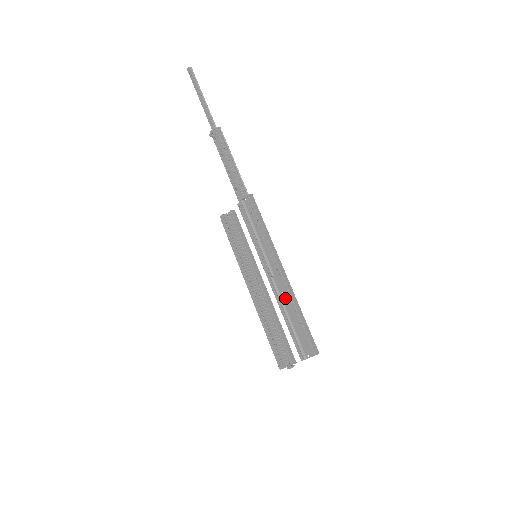
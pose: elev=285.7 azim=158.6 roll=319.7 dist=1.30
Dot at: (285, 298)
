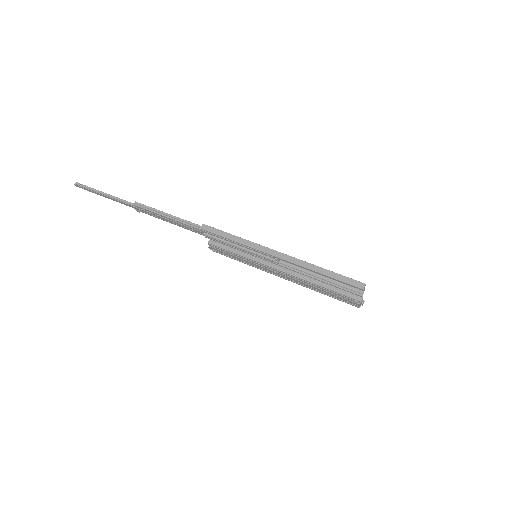
Dot at: occluded
